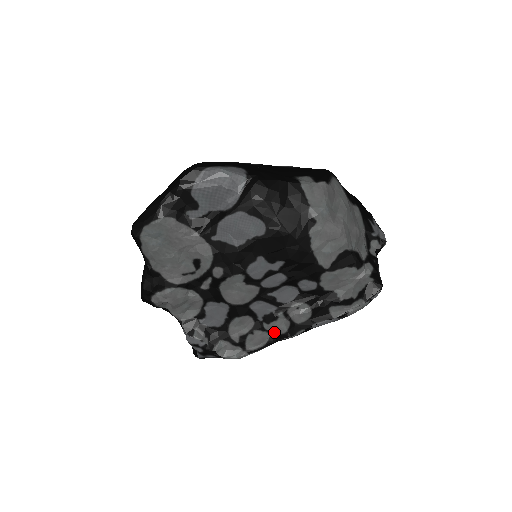
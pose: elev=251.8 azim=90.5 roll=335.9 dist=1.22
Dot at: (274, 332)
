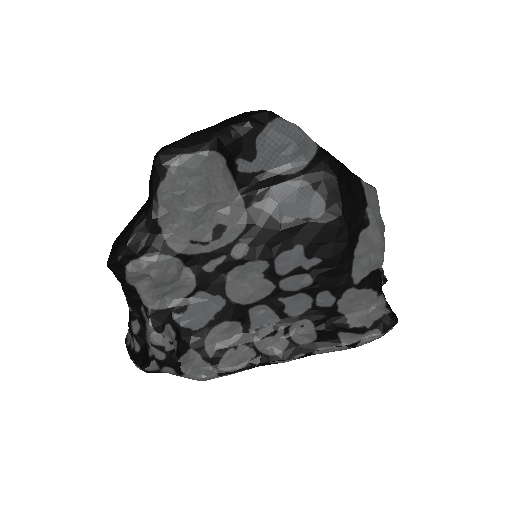
Dot at: (261, 352)
